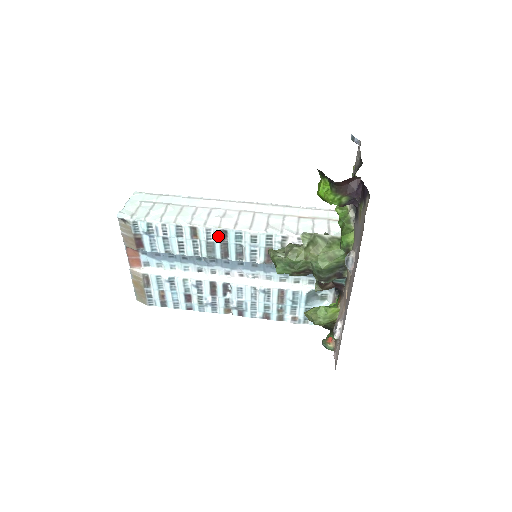
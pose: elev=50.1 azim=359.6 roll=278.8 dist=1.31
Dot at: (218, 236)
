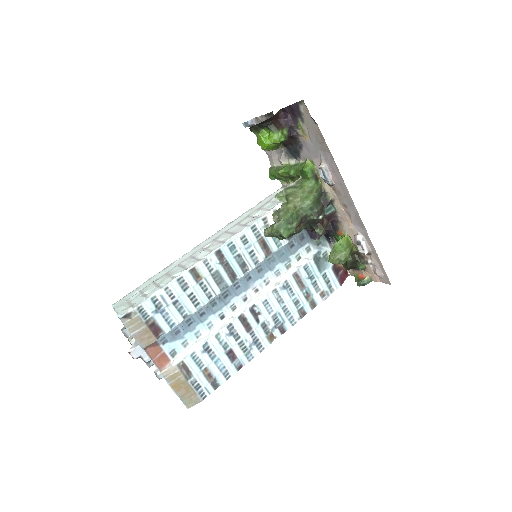
Dot at: (216, 261)
